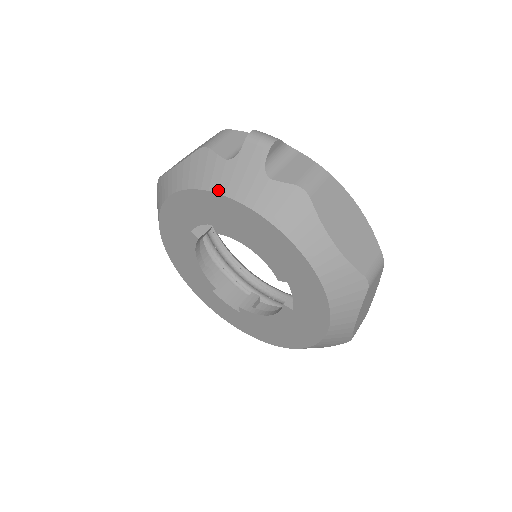
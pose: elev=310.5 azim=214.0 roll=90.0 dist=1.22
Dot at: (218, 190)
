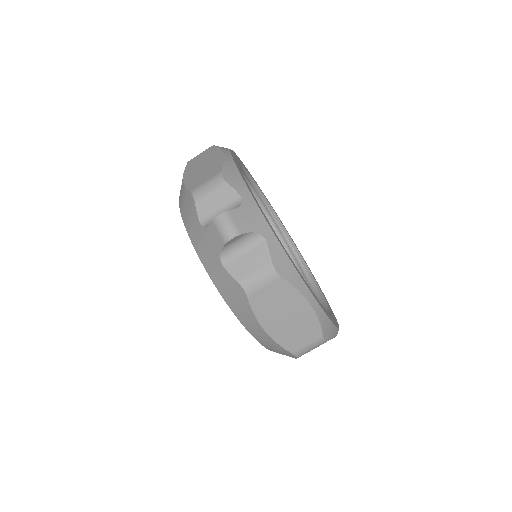
Dot at: (192, 242)
